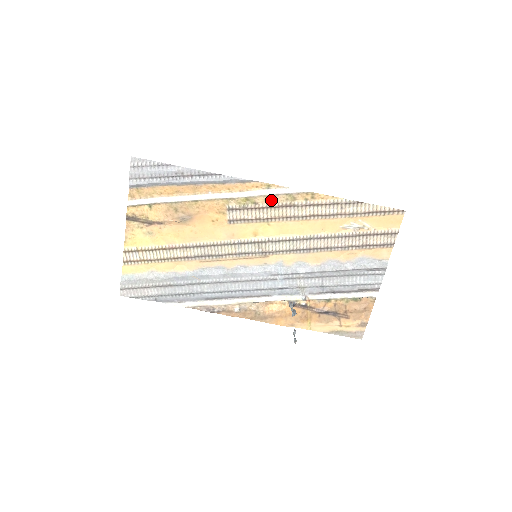
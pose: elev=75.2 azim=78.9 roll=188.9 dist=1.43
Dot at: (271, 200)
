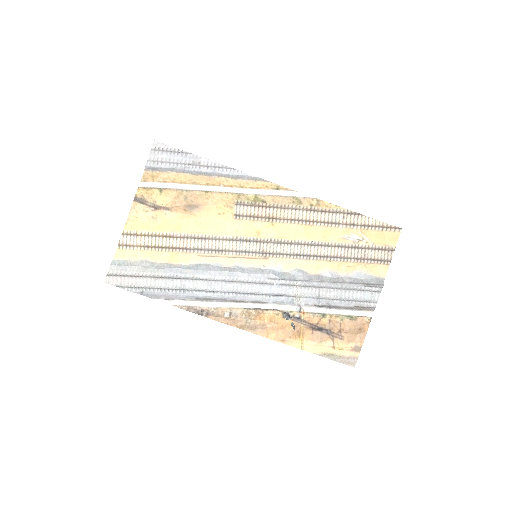
Dot at: (278, 201)
